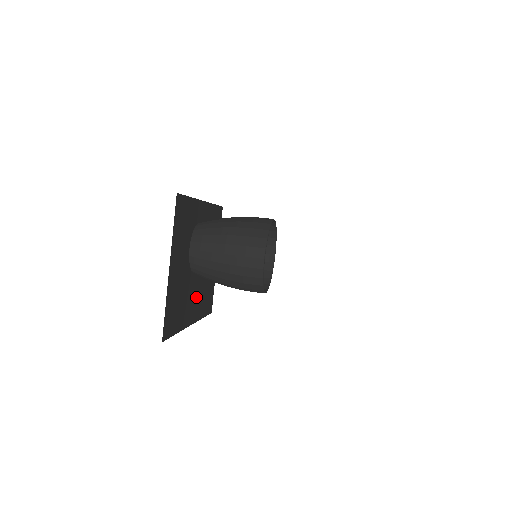
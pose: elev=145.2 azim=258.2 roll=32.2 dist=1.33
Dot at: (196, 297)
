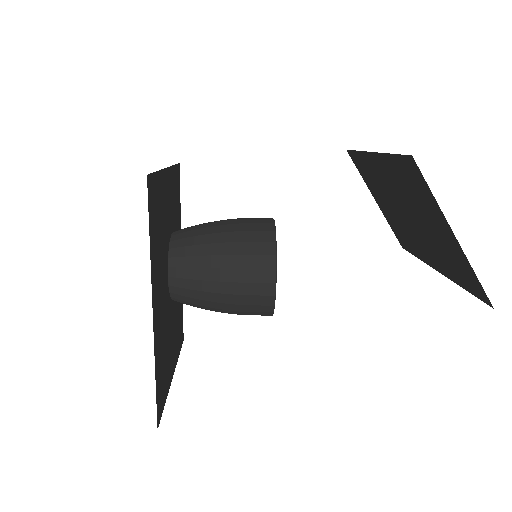
Dot at: (161, 309)
